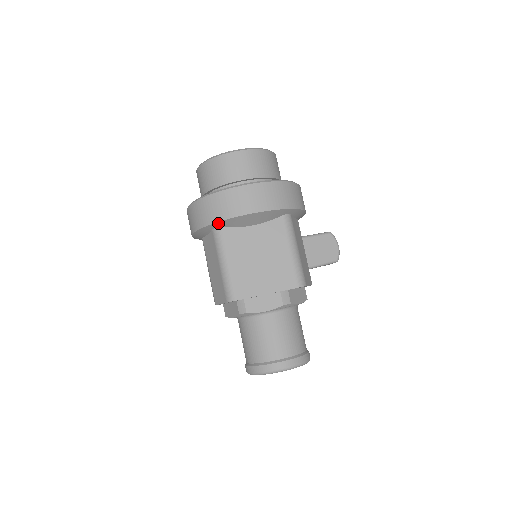
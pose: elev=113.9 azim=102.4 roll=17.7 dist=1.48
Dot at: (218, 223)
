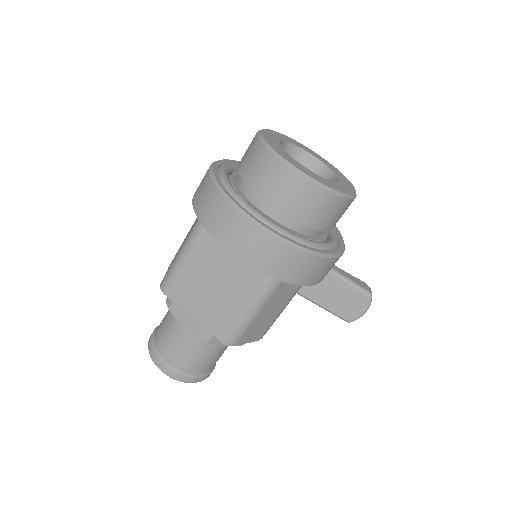
Dot at: (200, 220)
